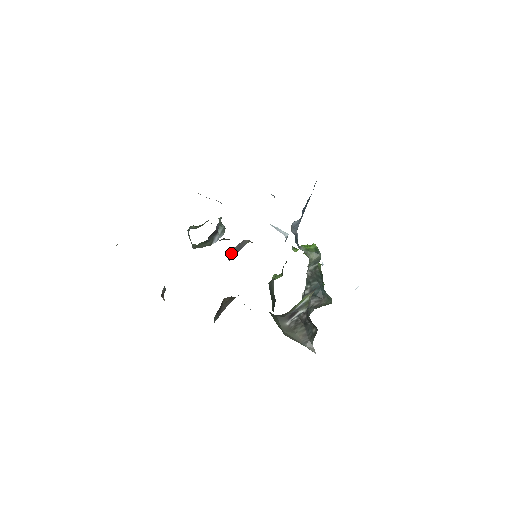
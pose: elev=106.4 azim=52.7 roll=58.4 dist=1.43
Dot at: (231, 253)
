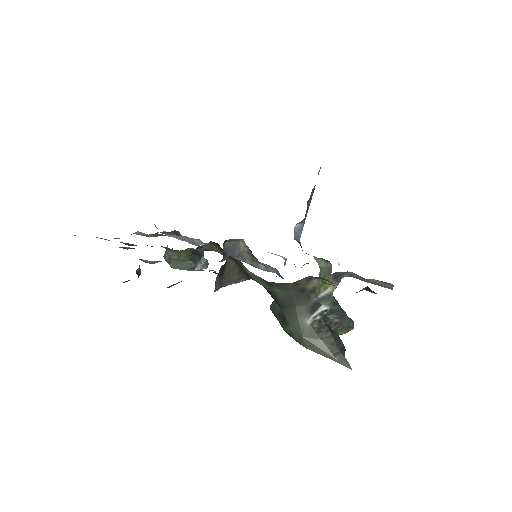
Dot at: (225, 248)
